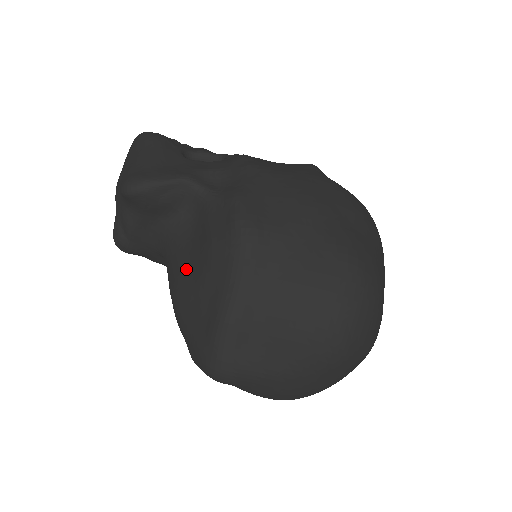
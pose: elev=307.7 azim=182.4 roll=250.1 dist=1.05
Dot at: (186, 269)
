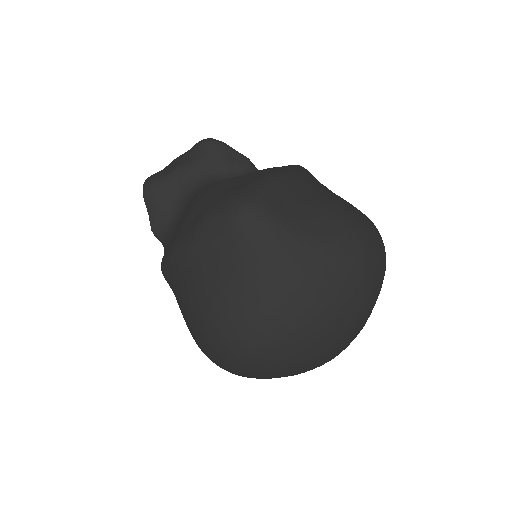
Dot at: occluded
